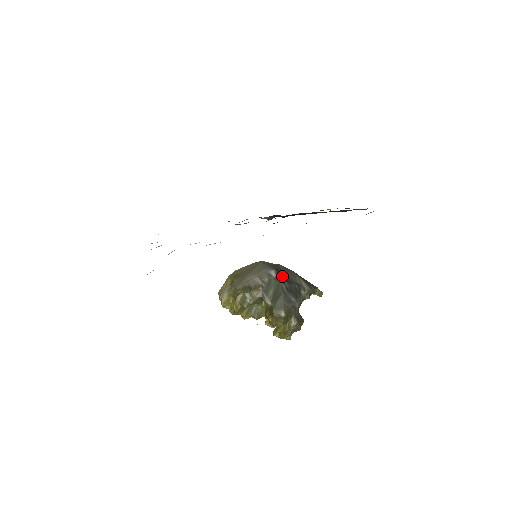
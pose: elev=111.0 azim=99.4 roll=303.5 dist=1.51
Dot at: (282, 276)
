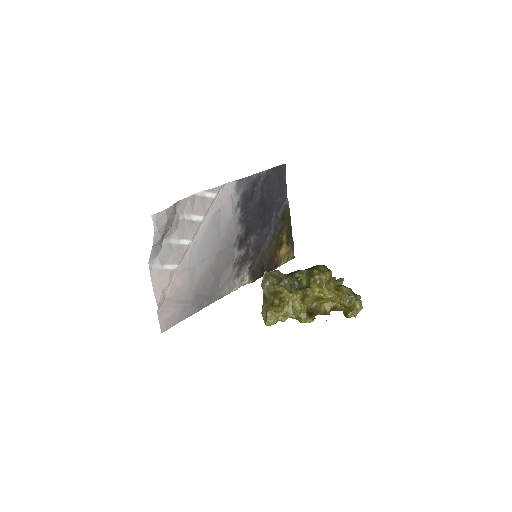
Dot at: occluded
